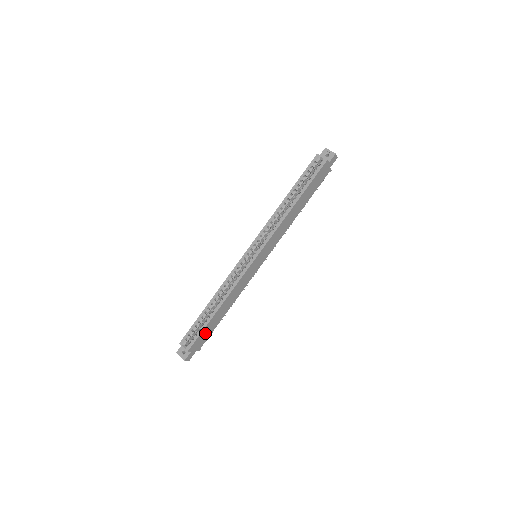
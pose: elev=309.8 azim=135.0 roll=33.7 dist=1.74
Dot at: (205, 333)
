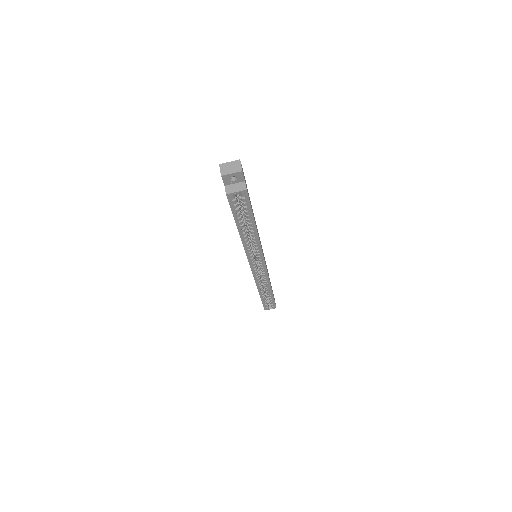
Dot at: occluded
